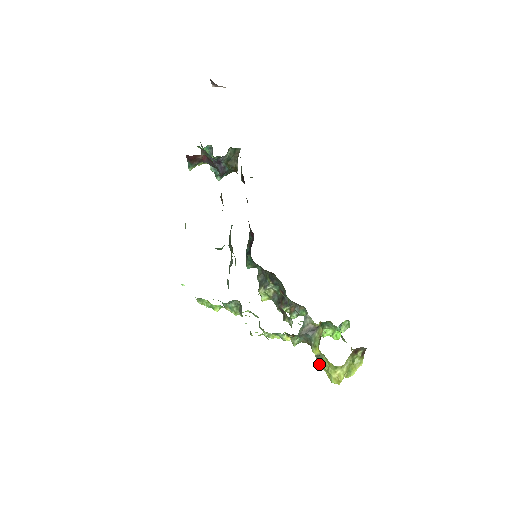
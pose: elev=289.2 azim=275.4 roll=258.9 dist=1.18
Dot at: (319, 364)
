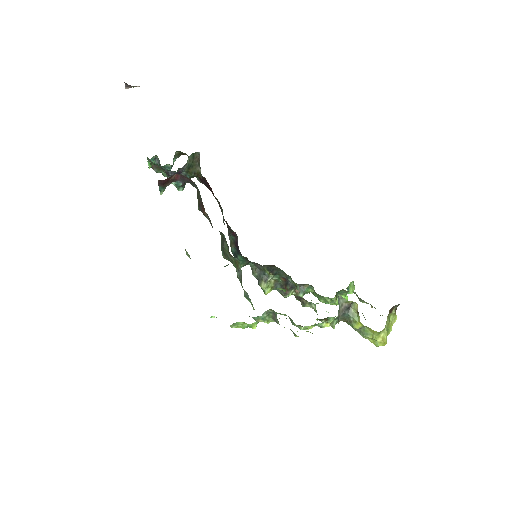
Dot at: (361, 335)
